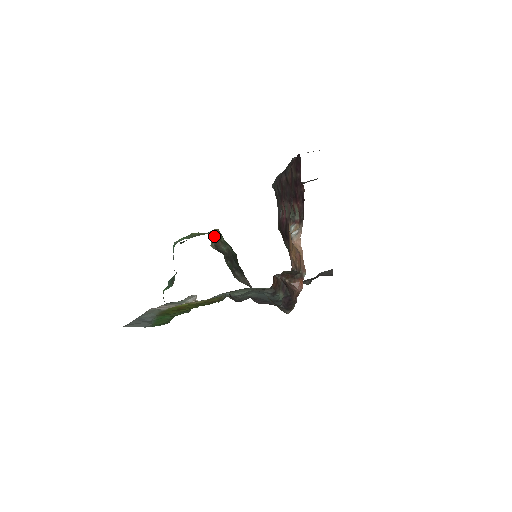
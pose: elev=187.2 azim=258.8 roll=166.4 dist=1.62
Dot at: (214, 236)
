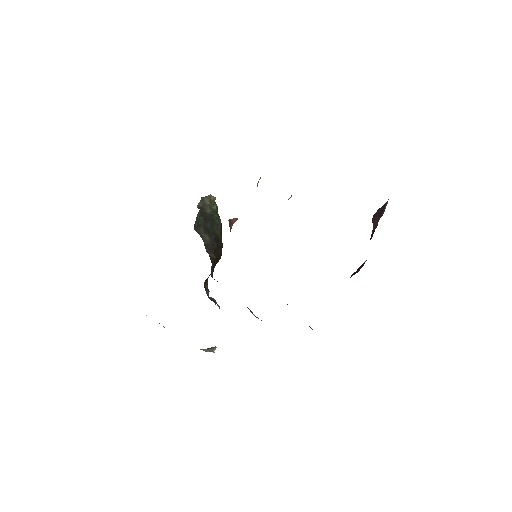
Dot at: (205, 199)
